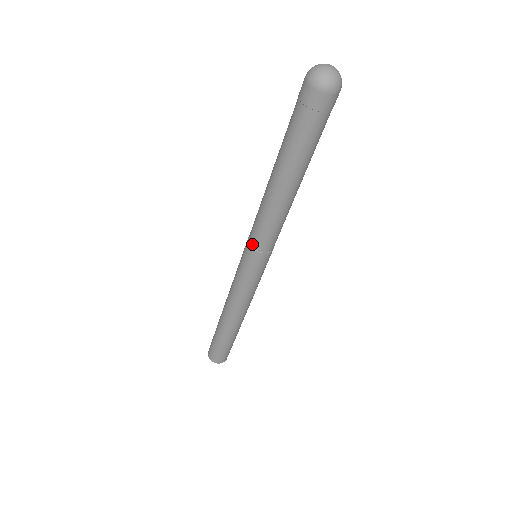
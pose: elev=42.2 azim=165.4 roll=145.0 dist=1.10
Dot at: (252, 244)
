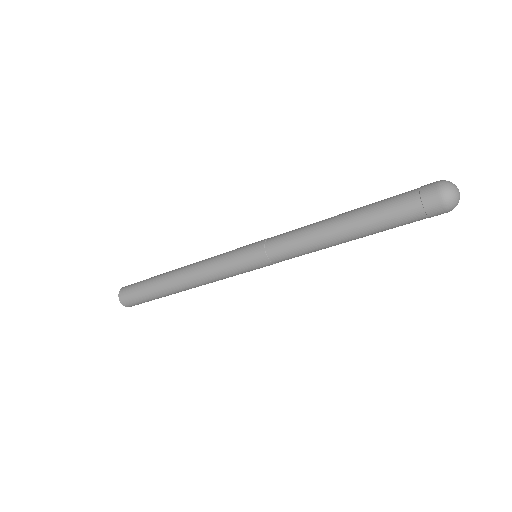
Dot at: (269, 242)
